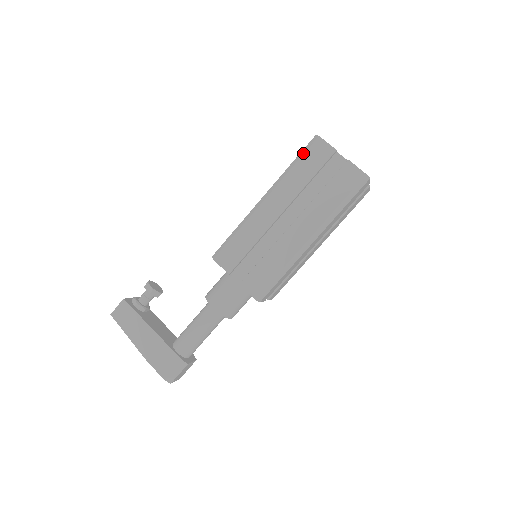
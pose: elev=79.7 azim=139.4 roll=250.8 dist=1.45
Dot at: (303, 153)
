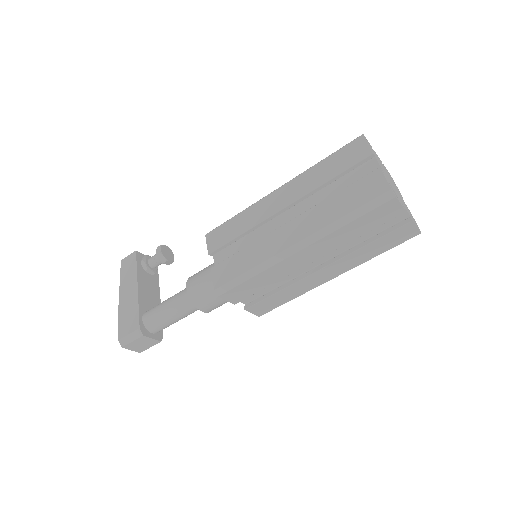
Dot at: occluded
